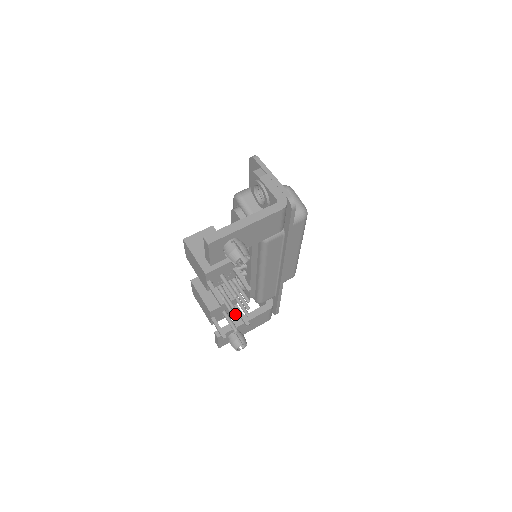
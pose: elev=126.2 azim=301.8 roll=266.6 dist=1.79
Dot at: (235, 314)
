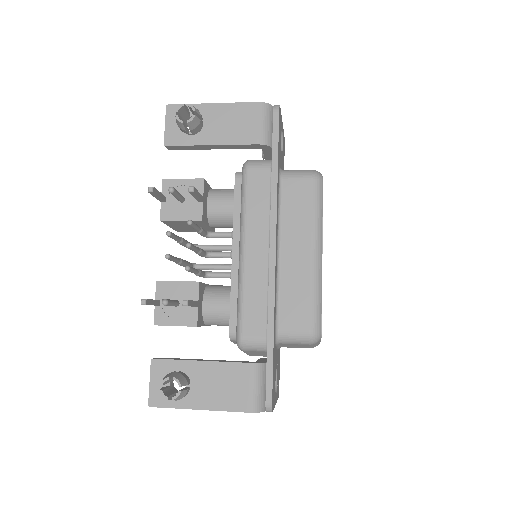
Dot at: (172, 256)
